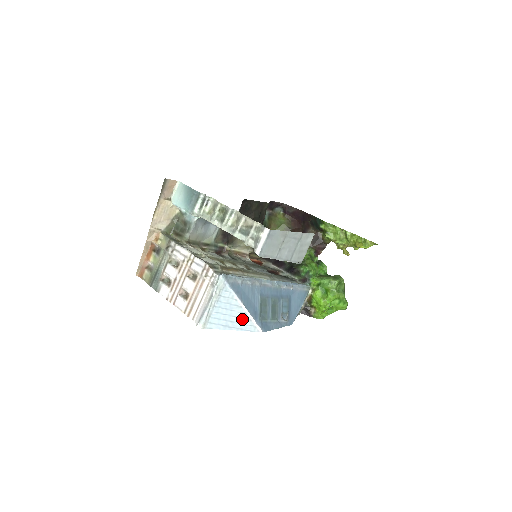
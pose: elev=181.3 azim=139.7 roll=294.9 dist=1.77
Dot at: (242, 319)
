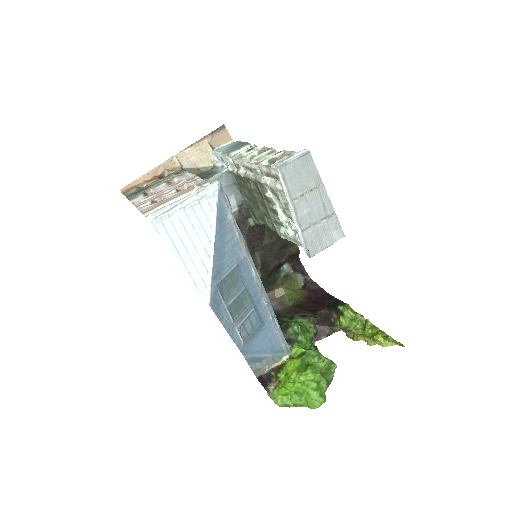
Dot at: (200, 259)
